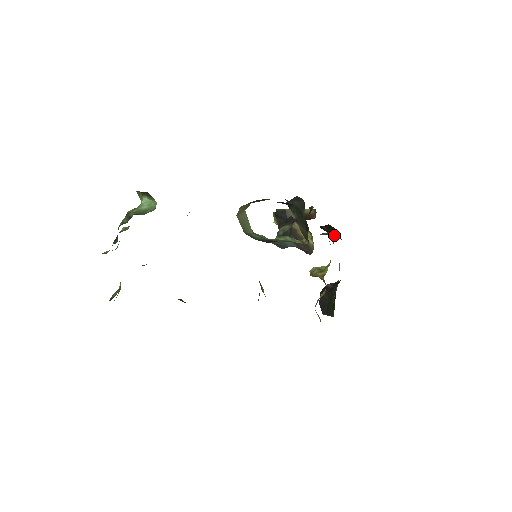
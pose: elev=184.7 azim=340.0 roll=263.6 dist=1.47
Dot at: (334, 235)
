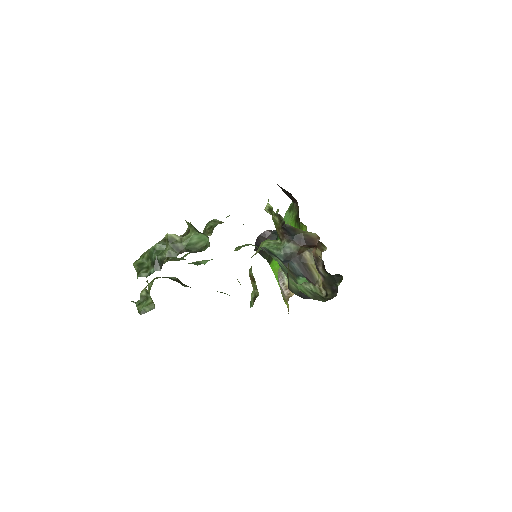
Dot at: (288, 196)
